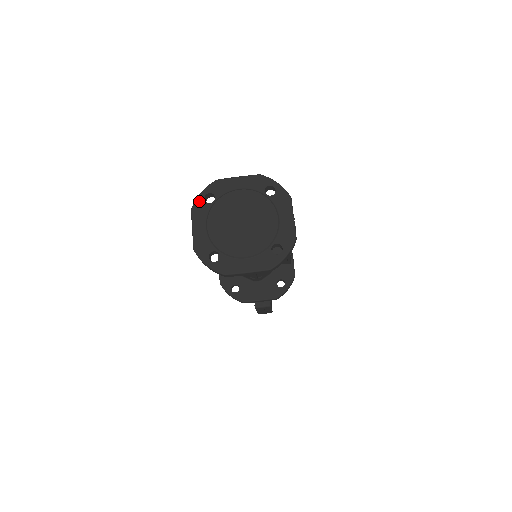
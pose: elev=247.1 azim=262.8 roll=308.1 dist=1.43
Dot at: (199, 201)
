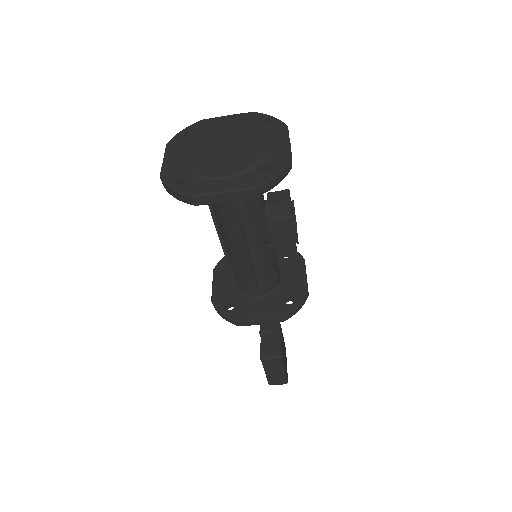
Dot at: (178, 136)
